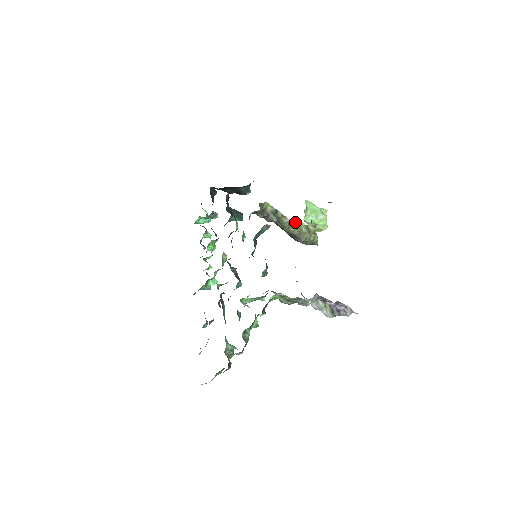
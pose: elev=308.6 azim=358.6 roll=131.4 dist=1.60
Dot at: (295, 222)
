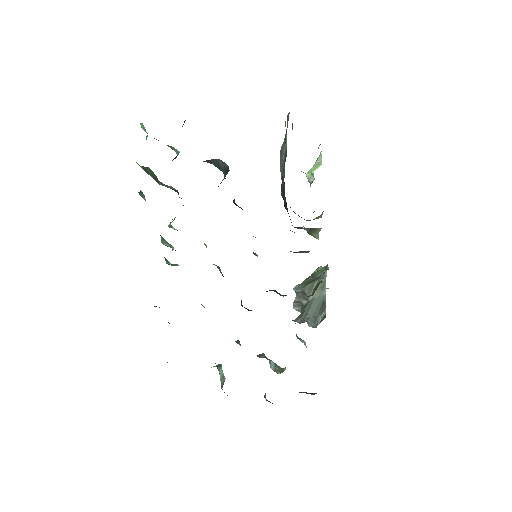
Dot at: occluded
